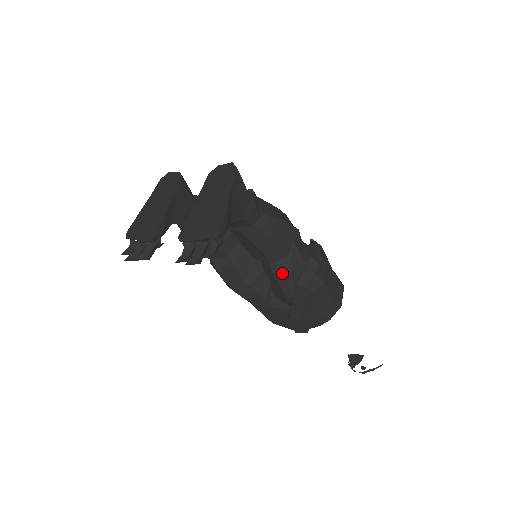
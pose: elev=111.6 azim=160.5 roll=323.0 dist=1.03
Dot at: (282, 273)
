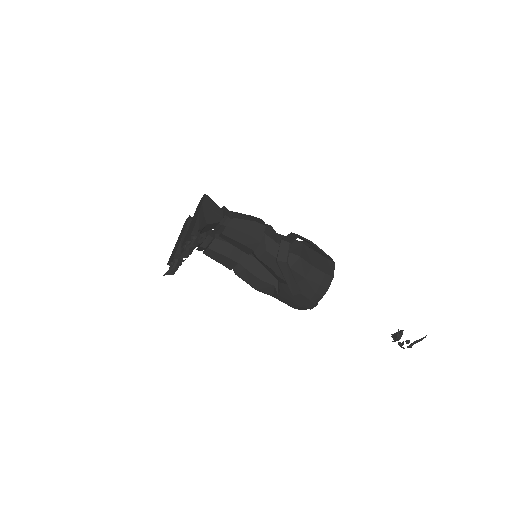
Dot at: (264, 256)
